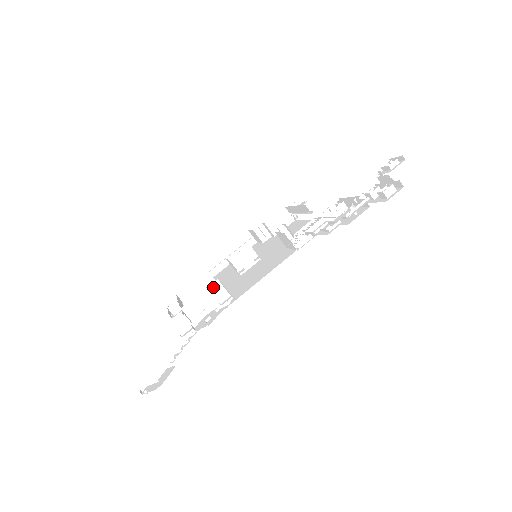
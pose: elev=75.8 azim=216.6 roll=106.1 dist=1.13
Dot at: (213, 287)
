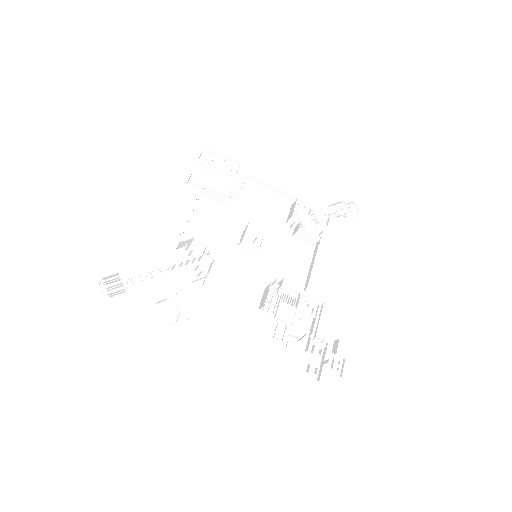
Dot at: (208, 256)
